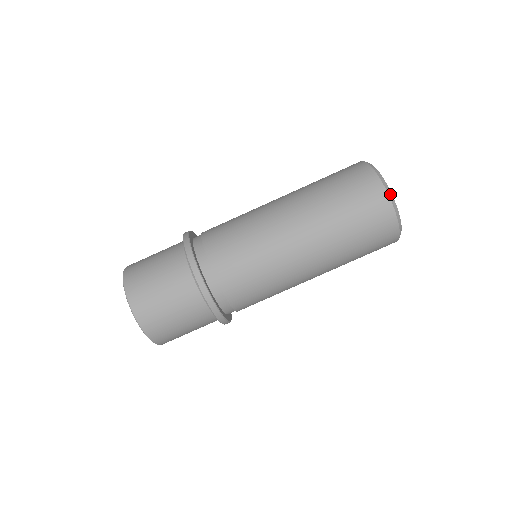
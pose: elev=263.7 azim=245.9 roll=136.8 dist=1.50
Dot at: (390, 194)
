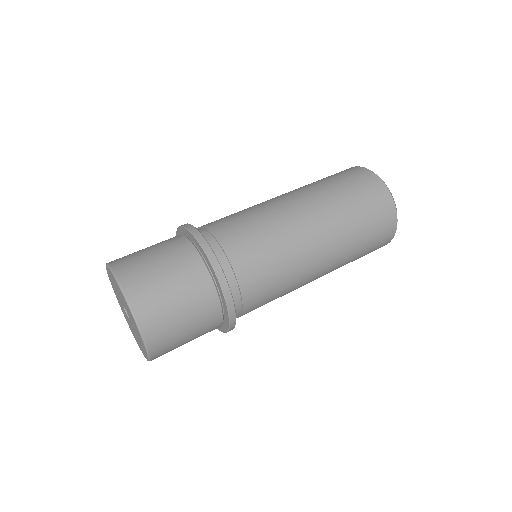
Dot at: occluded
